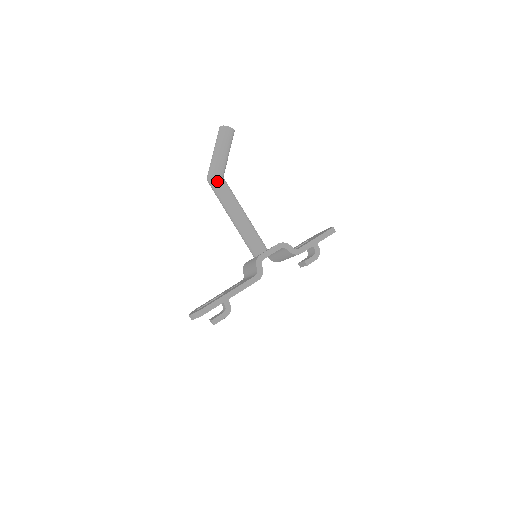
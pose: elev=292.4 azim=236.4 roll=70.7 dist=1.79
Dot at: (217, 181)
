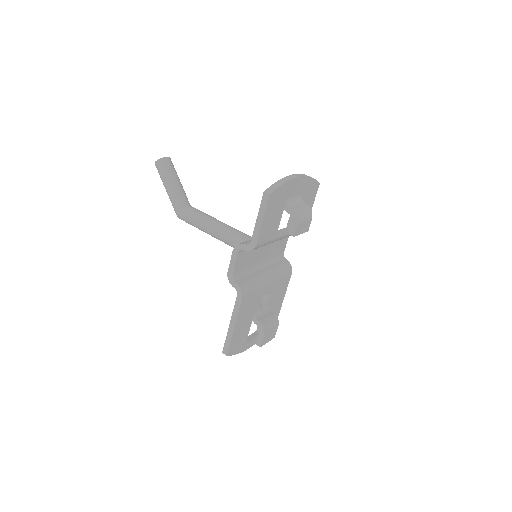
Dot at: (182, 216)
